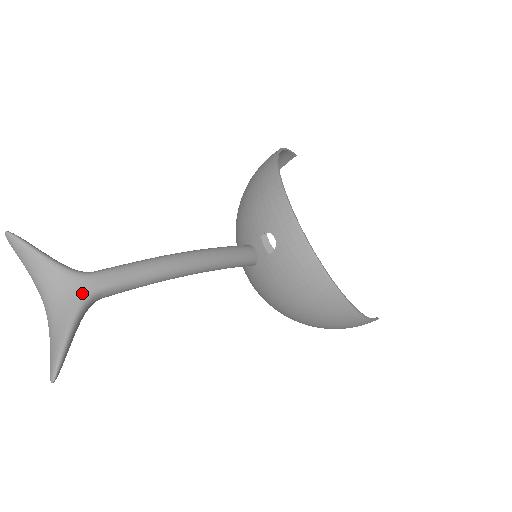
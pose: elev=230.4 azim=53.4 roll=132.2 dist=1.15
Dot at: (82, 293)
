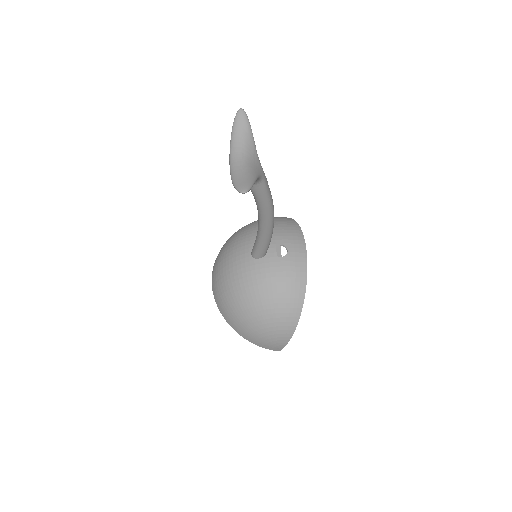
Dot at: (260, 172)
